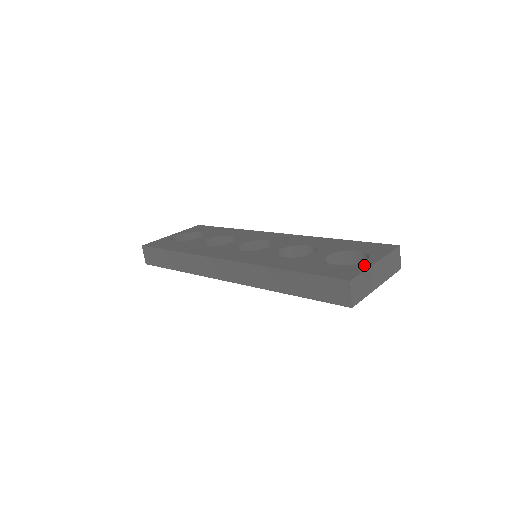
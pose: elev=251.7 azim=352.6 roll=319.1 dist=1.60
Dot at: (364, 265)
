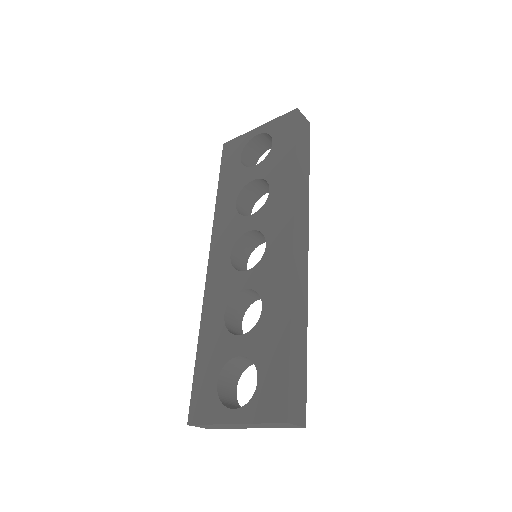
Dot at: (220, 416)
